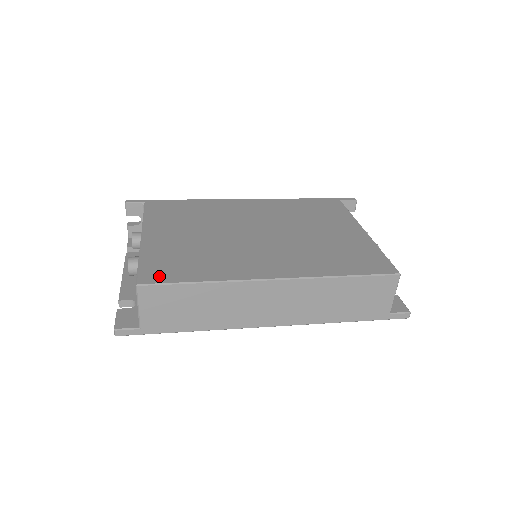
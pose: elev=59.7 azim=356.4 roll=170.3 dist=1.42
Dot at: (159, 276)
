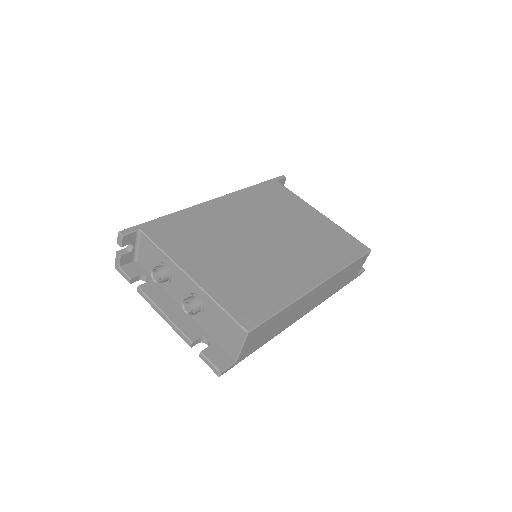
Dot at: (253, 316)
